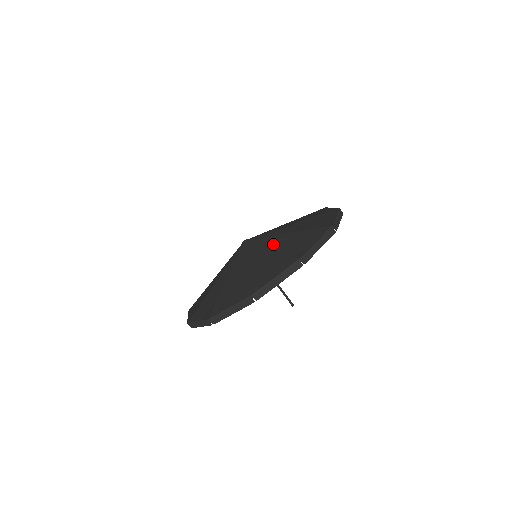
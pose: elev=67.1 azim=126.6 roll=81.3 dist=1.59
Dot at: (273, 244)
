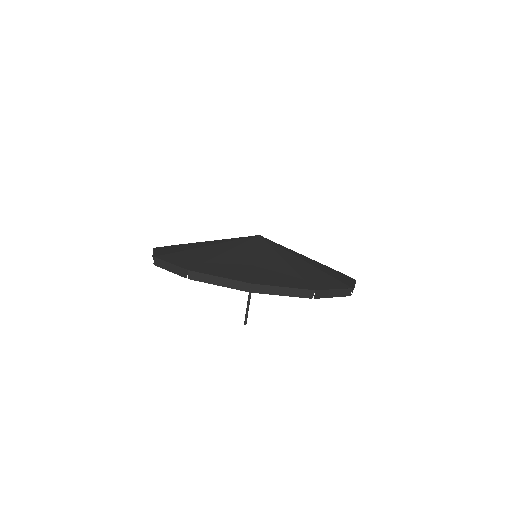
Dot at: (290, 259)
